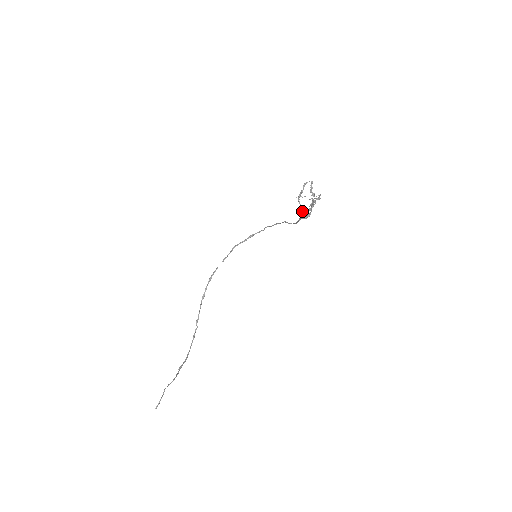
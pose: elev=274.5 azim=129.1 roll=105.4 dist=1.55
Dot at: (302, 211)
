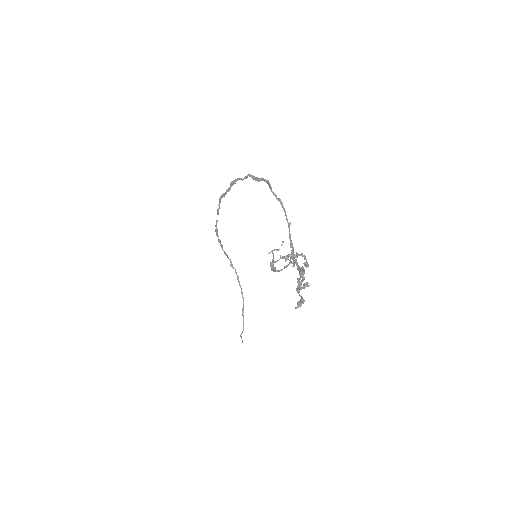
Dot at: (289, 263)
